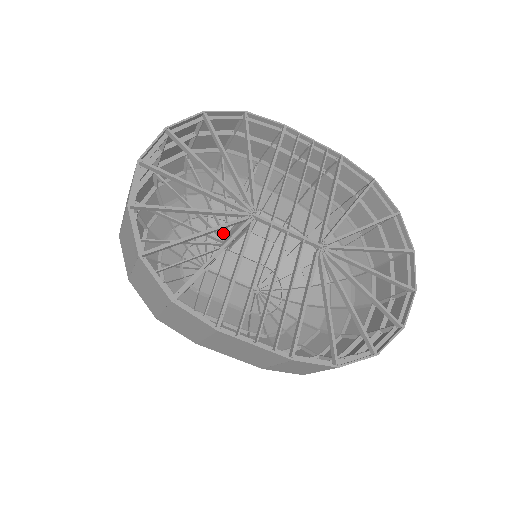
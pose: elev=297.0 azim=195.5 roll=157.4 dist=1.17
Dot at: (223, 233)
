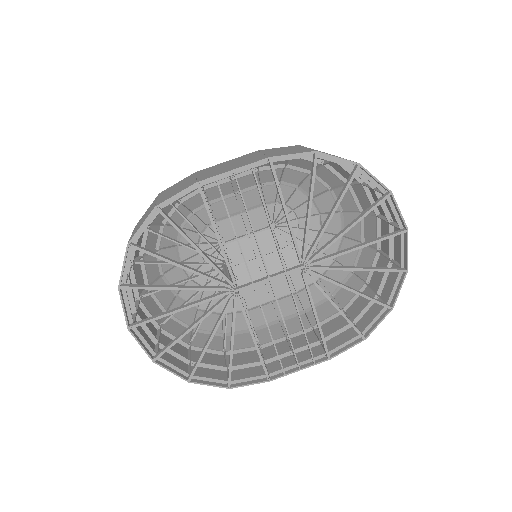
Dot at: (219, 261)
